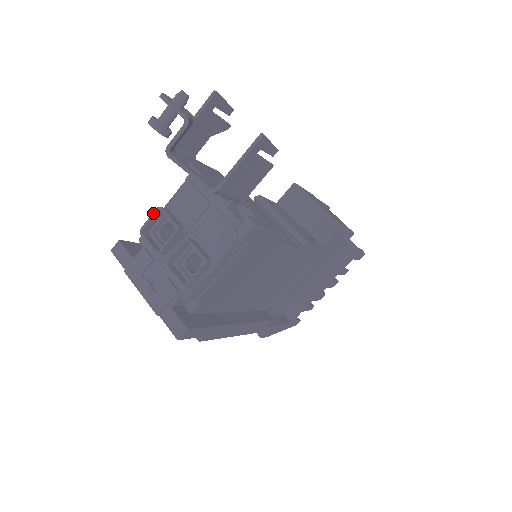
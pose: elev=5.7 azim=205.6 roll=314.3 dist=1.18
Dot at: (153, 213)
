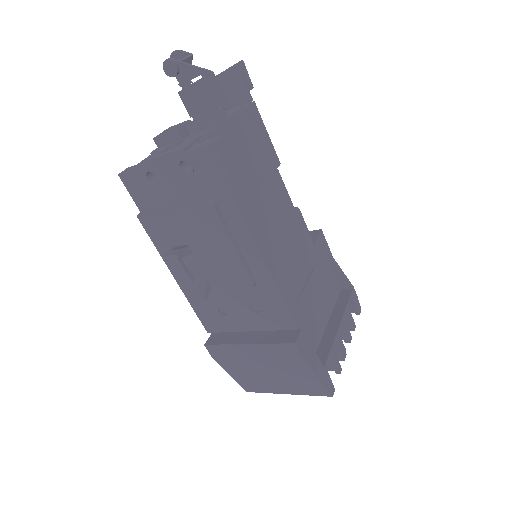
Dot at: (164, 131)
